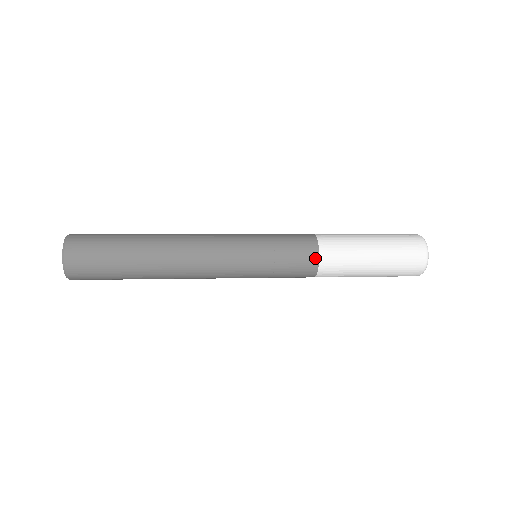
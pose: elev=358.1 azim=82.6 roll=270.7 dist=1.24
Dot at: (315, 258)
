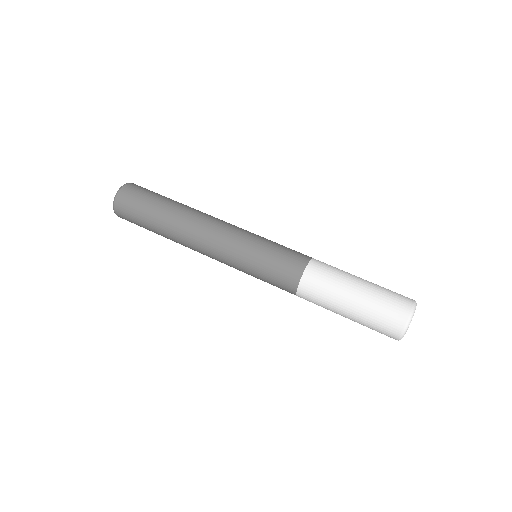
Dot at: (296, 280)
